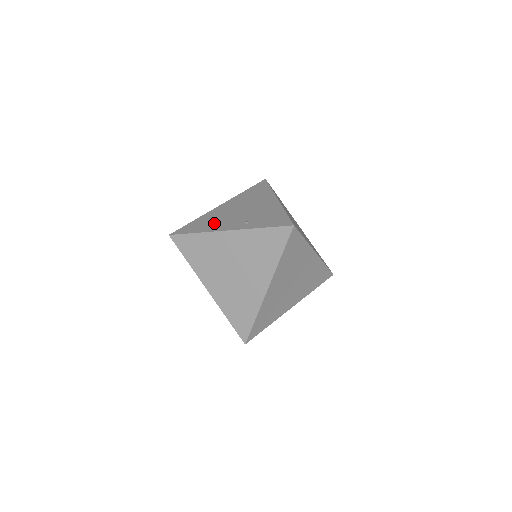
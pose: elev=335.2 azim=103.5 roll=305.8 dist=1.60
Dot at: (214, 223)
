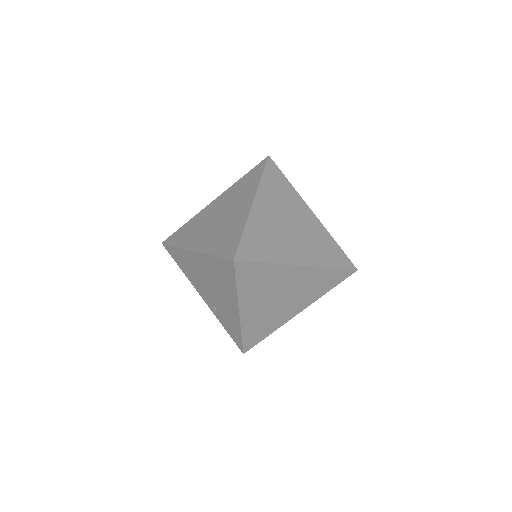
Dot at: (191, 275)
